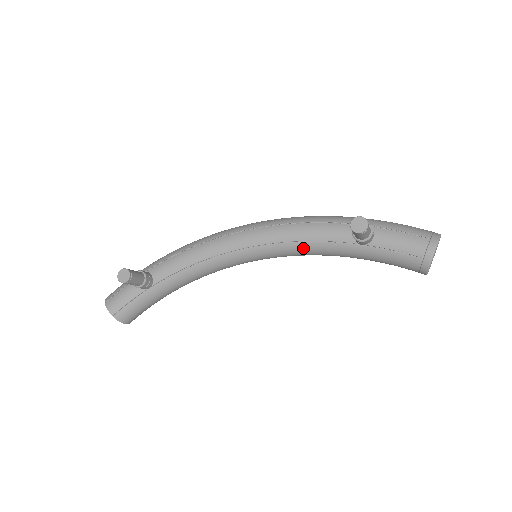
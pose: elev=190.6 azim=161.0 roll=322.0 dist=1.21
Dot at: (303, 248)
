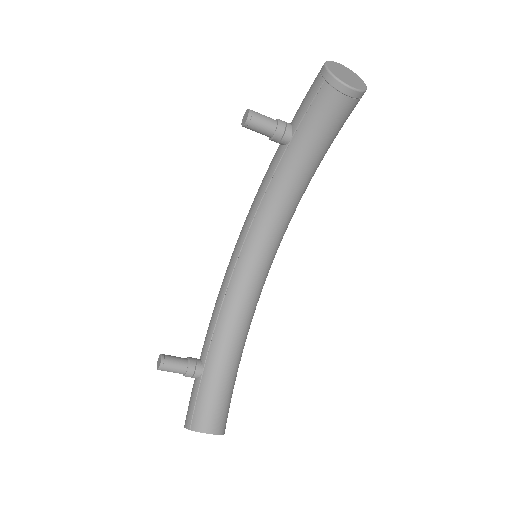
Dot at: (269, 202)
